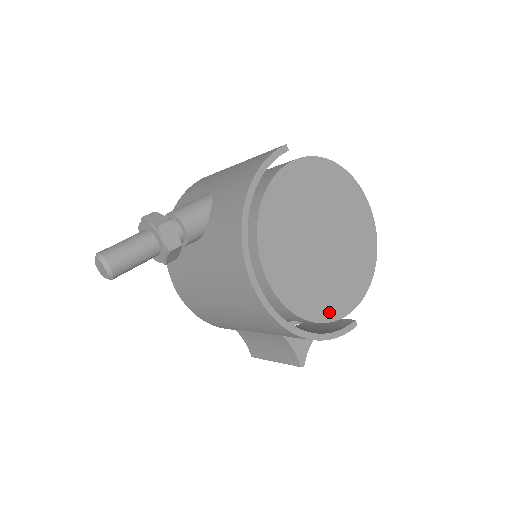
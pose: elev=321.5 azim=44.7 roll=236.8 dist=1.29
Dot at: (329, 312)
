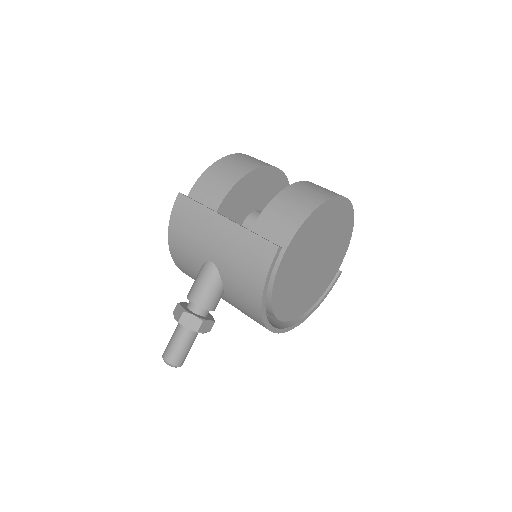
Dot at: (324, 288)
